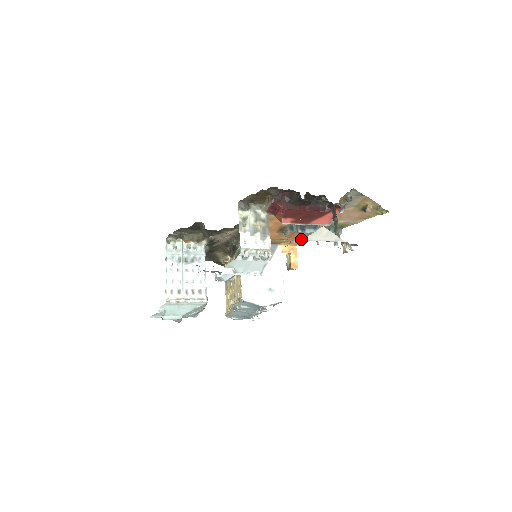
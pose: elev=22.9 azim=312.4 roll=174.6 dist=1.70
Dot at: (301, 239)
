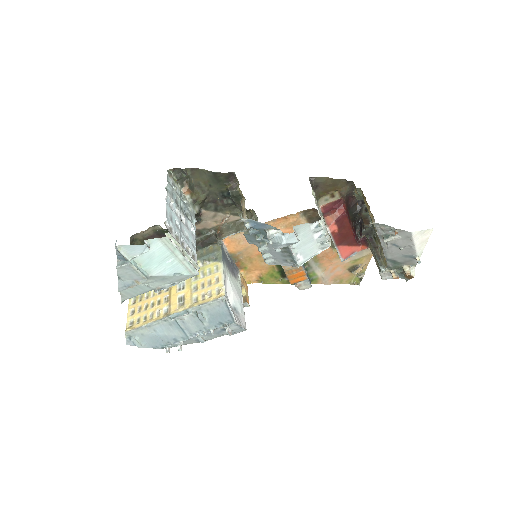
Dot at: (265, 276)
